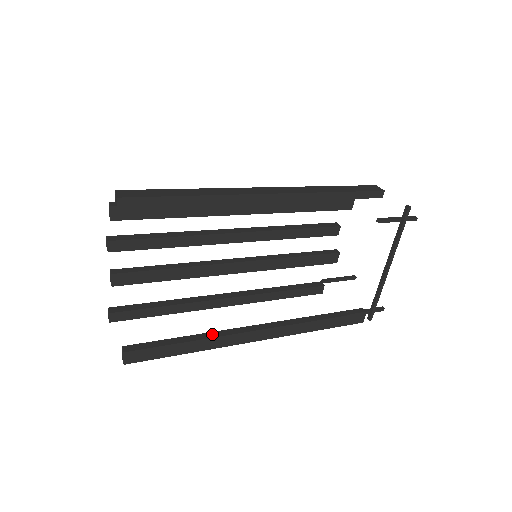
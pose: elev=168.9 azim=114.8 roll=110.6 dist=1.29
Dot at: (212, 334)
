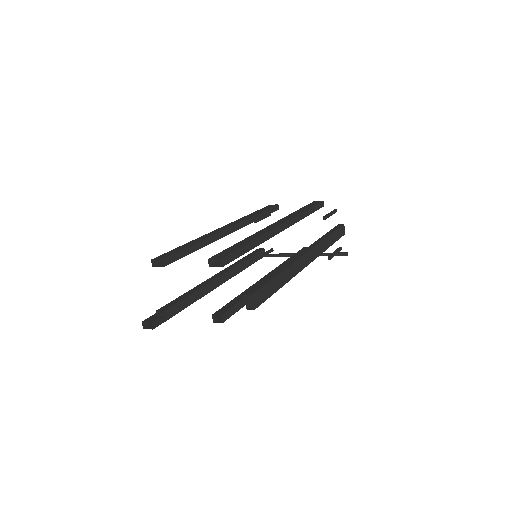
Dot at: occluded
